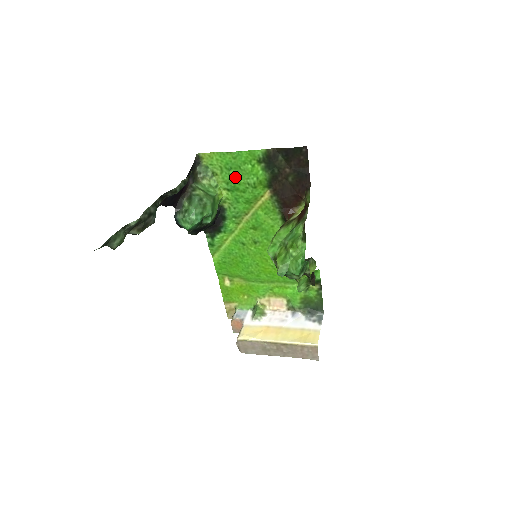
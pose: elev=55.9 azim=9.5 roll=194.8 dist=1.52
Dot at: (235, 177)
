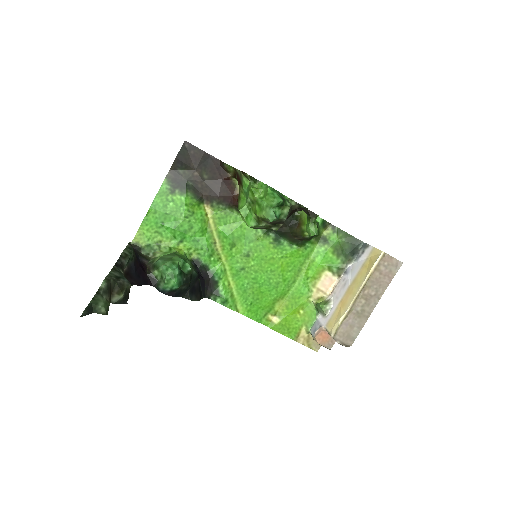
Dot at: (173, 225)
